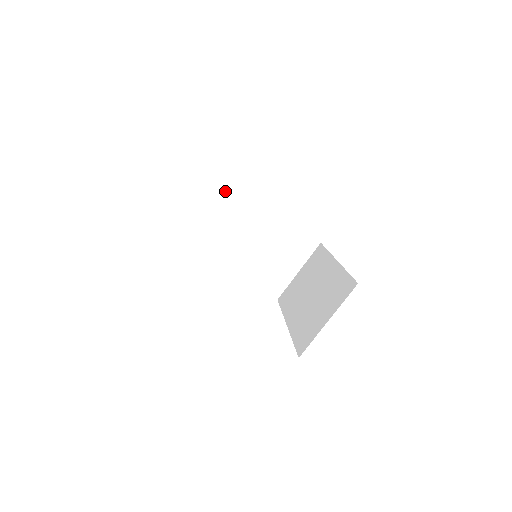
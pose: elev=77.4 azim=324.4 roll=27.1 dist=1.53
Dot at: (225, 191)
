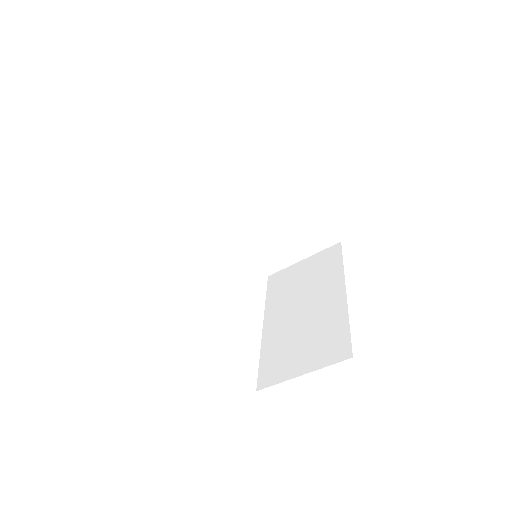
Dot at: (253, 147)
